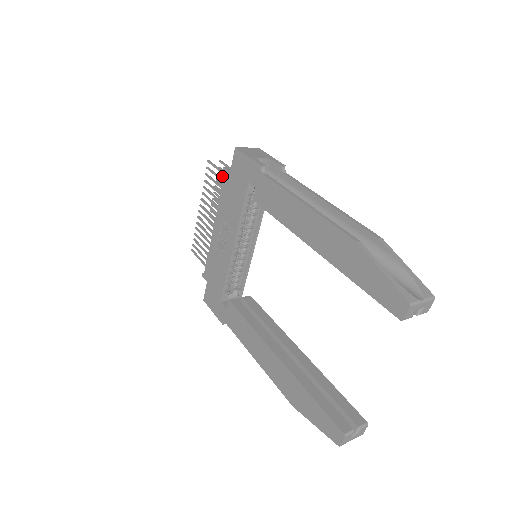
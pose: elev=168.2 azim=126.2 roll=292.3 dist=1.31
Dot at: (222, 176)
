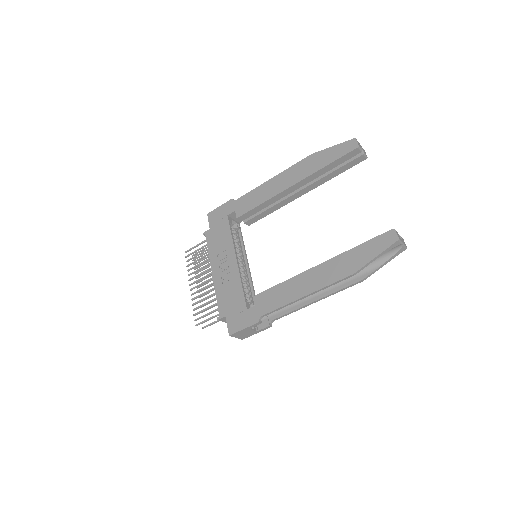
Dot at: (198, 261)
